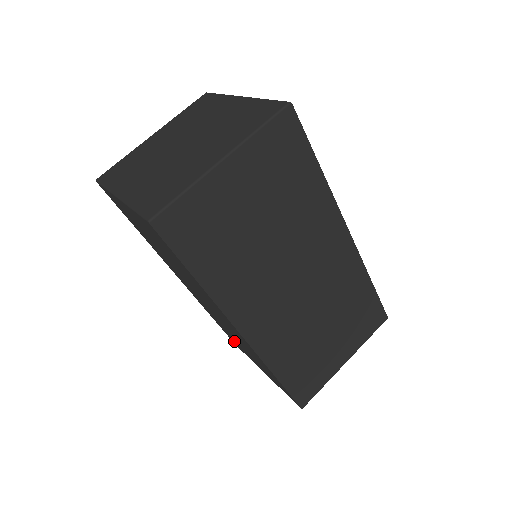
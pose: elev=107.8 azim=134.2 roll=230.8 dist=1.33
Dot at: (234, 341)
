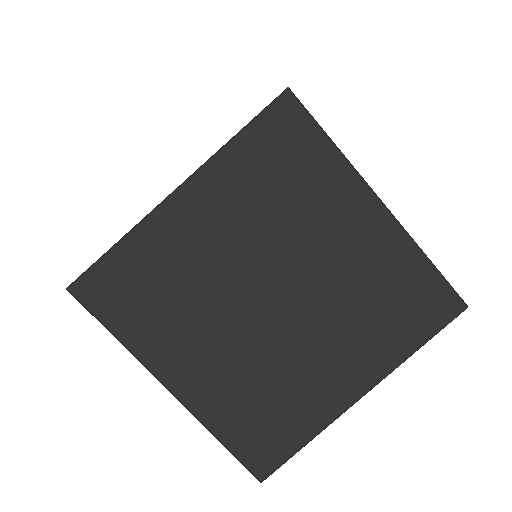
Dot at: occluded
